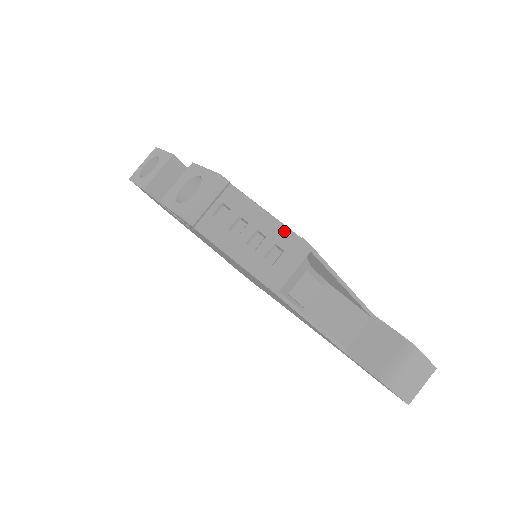
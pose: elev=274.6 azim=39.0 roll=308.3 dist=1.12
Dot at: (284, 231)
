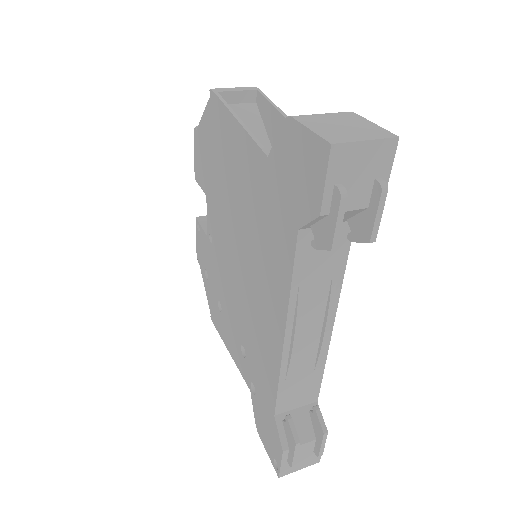
Dot at: occluded
